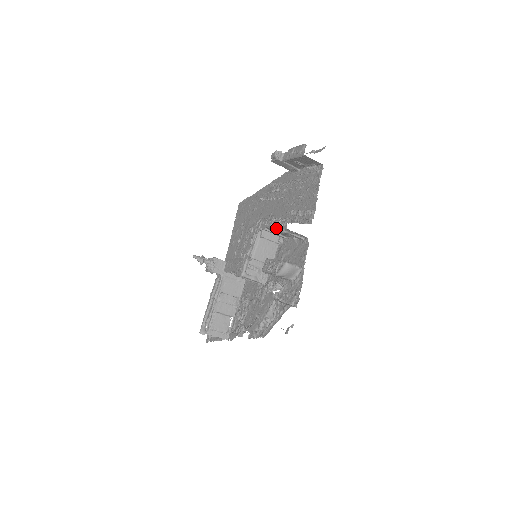
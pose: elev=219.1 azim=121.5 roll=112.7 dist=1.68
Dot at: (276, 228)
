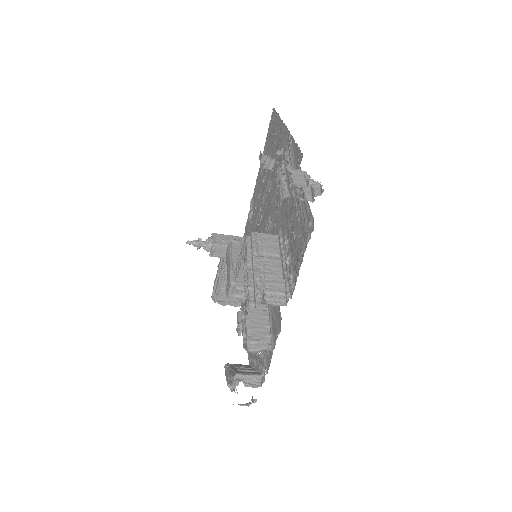
Dot at: occluded
